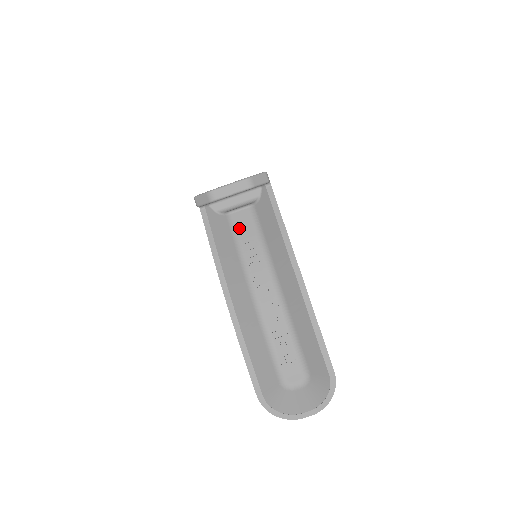
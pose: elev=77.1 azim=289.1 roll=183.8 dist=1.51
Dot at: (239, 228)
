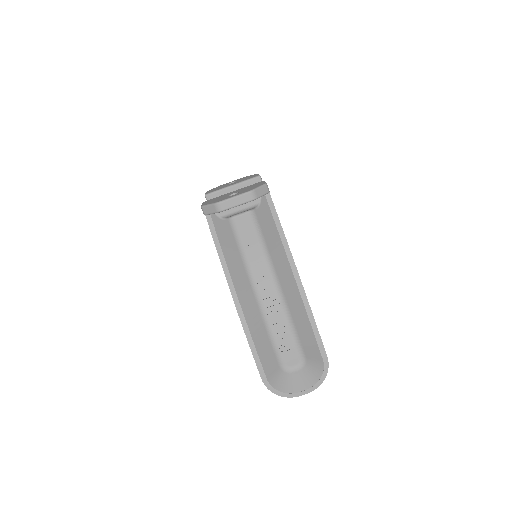
Dot at: (241, 232)
